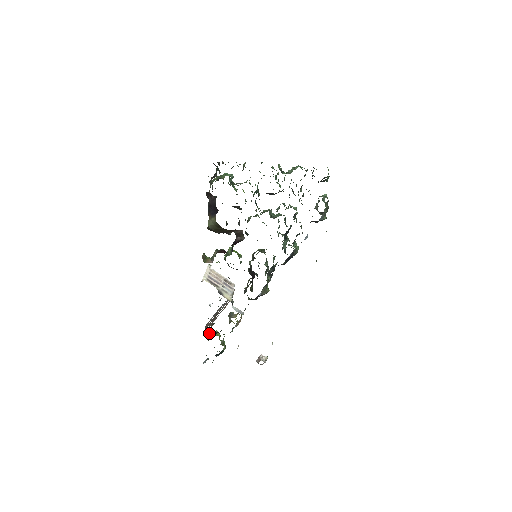
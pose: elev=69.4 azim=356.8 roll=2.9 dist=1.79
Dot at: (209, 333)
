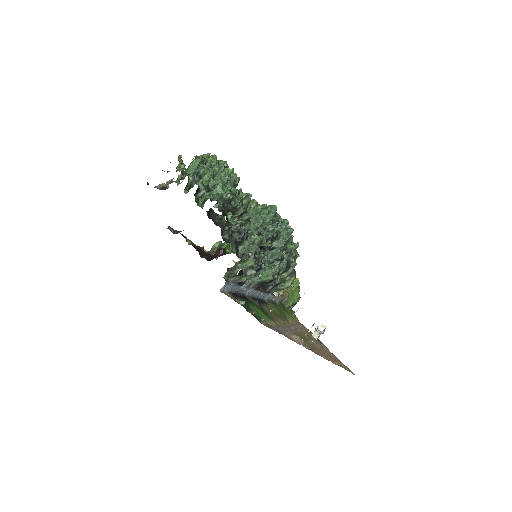
Dot at: occluded
